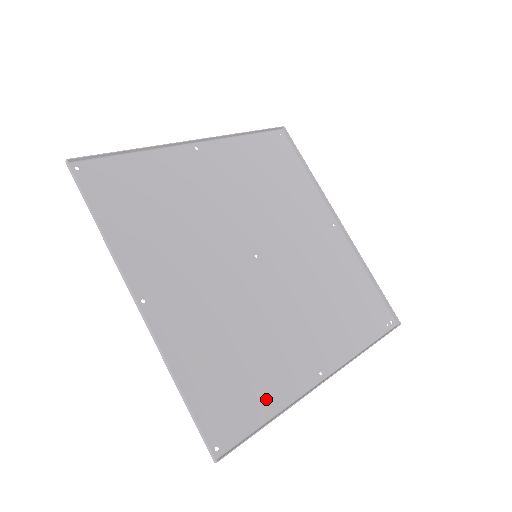
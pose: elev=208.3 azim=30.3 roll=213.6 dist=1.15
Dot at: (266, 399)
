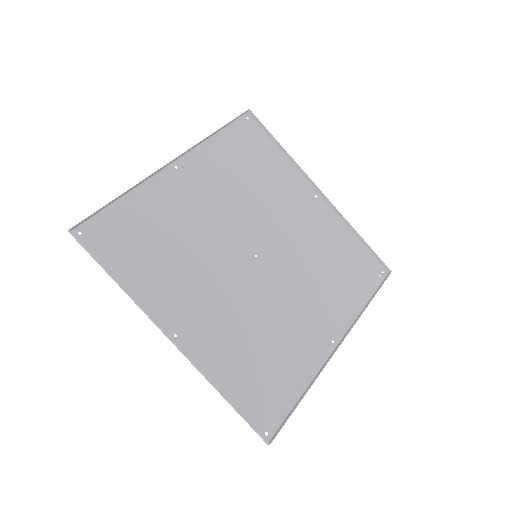
Dot at: (294, 380)
